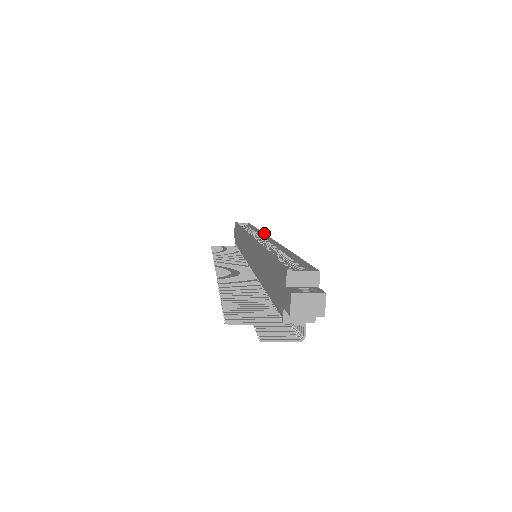
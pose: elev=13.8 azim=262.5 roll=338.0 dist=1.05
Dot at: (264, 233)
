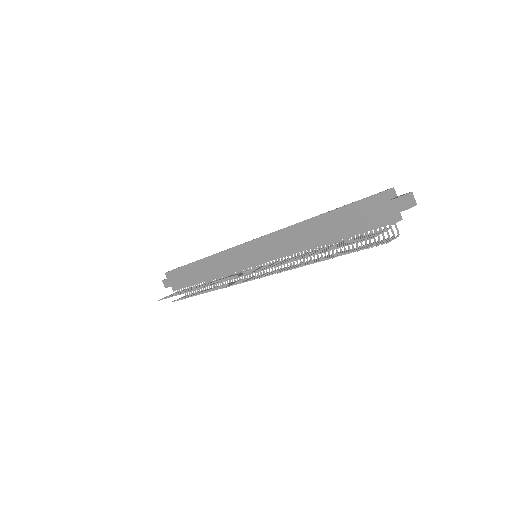
Dot at: occluded
